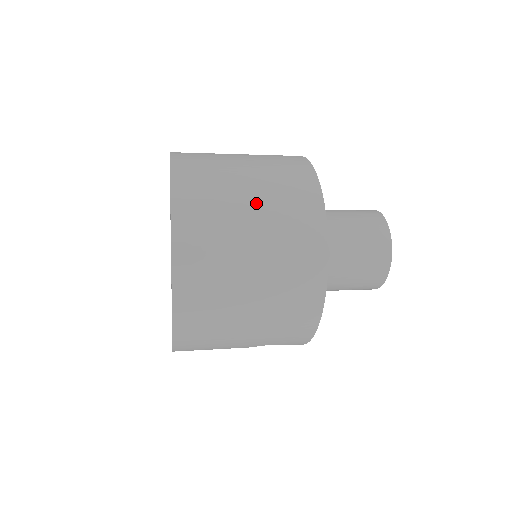
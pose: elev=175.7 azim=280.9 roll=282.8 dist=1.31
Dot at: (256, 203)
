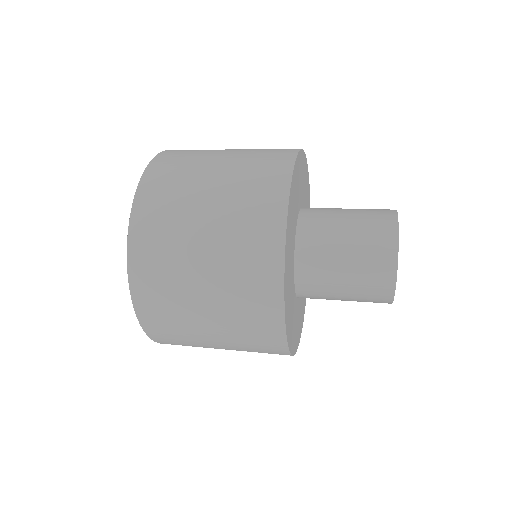
Dot at: (210, 232)
